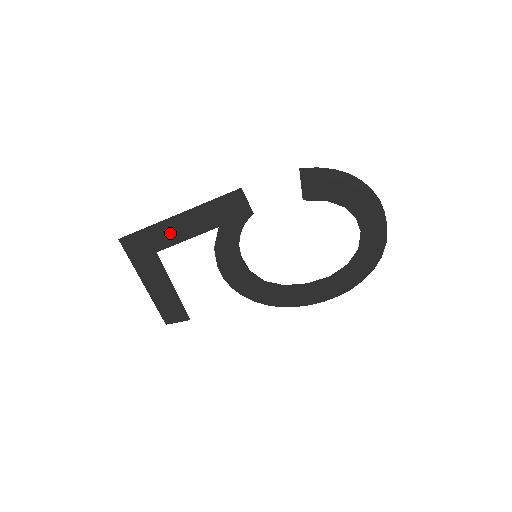
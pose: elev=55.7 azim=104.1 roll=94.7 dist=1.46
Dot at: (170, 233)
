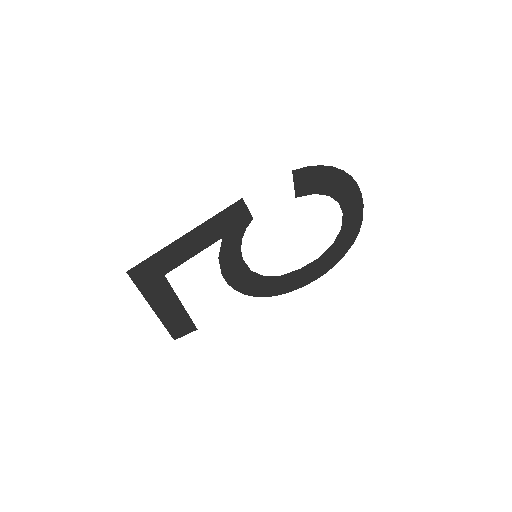
Dot at: (177, 254)
